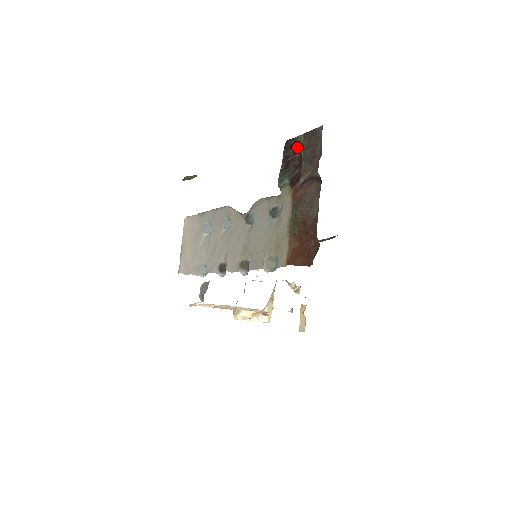
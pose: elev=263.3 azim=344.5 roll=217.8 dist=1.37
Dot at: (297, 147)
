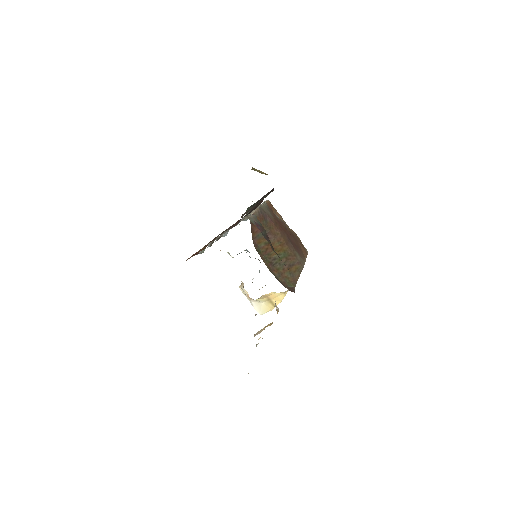
Dot at: occluded
